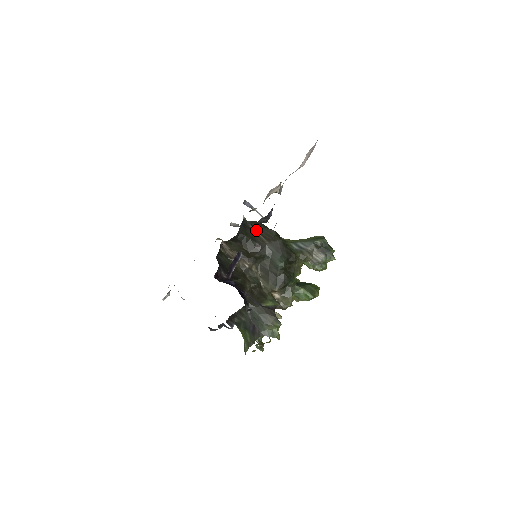
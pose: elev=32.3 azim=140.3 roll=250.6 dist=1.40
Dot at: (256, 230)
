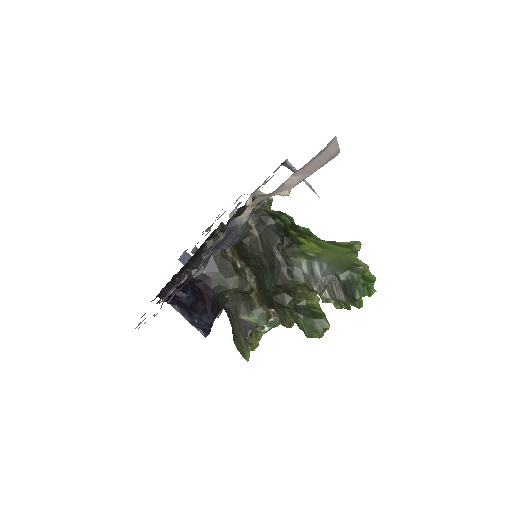
Dot at: (257, 228)
